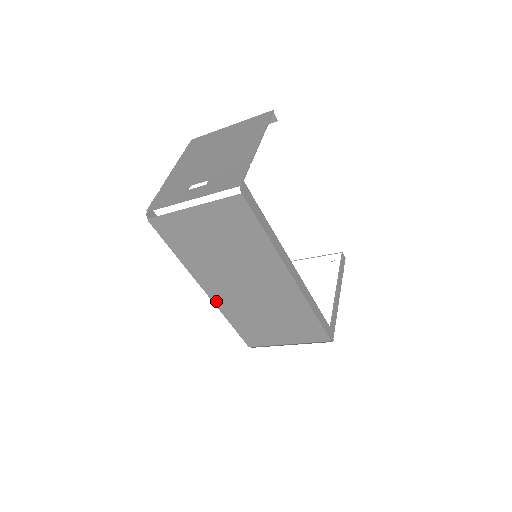
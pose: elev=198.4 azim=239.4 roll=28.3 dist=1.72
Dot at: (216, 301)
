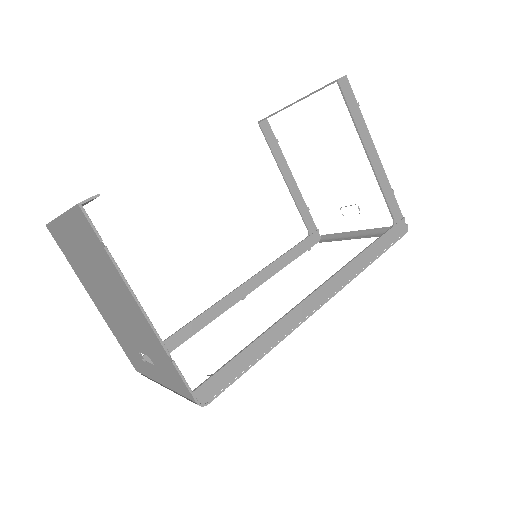
Dot at: occluded
